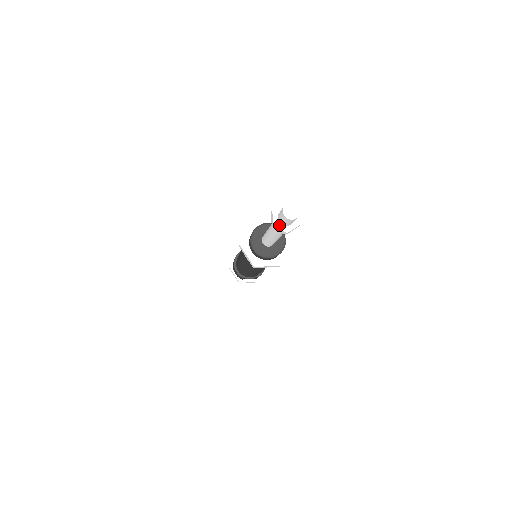
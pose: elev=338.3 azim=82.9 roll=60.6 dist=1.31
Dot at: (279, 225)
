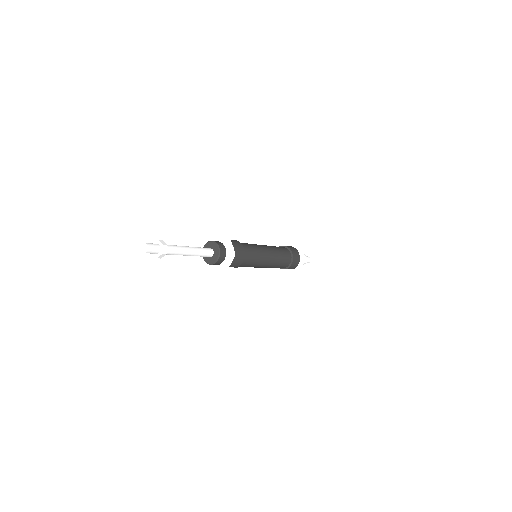
Dot at: occluded
